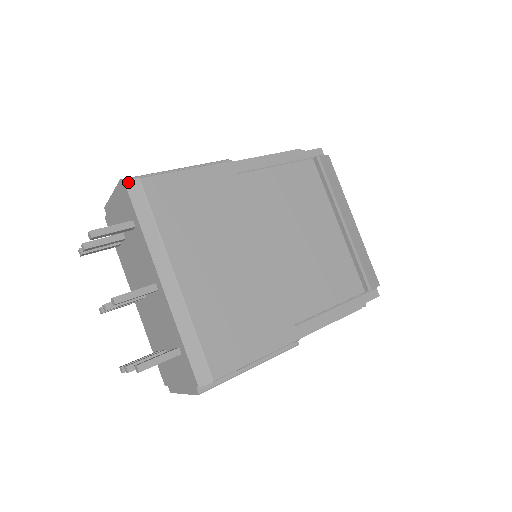
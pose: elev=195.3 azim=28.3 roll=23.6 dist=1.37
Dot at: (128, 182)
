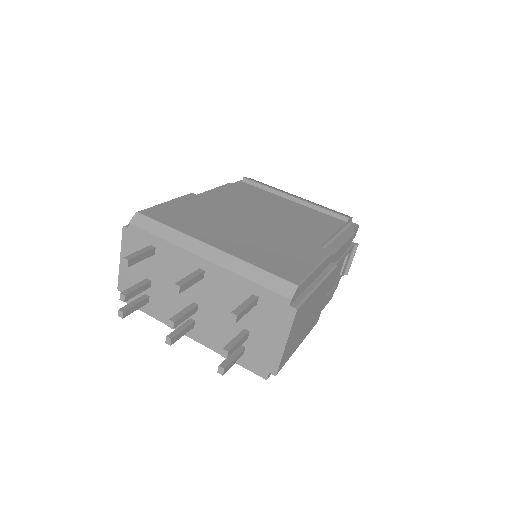
Dot at: (130, 220)
